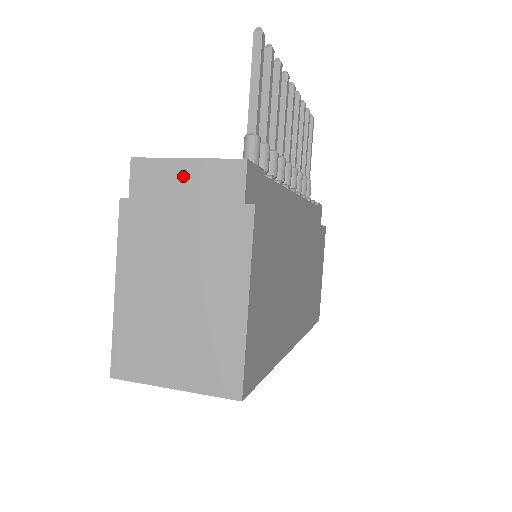
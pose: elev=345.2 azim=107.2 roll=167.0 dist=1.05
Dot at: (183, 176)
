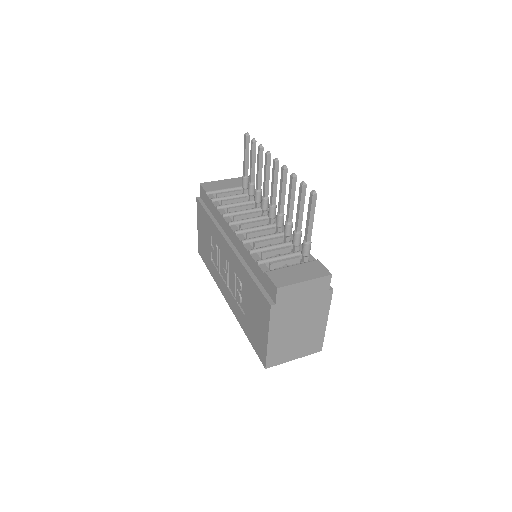
Dot at: (303, 288)
